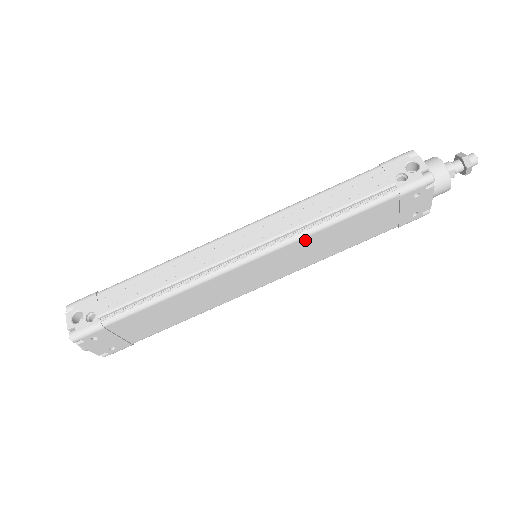
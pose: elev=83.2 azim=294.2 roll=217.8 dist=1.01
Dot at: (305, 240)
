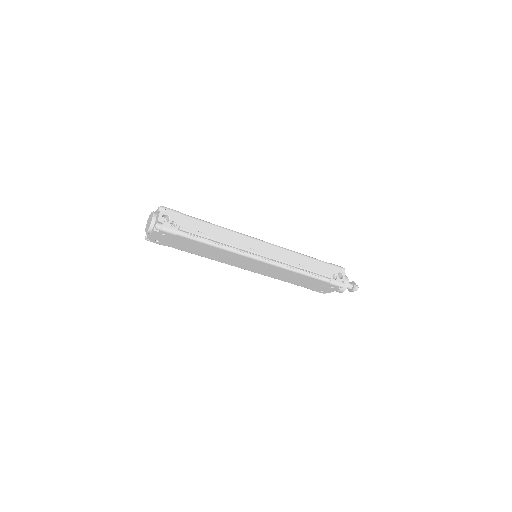
Dot at: (285, 270)
